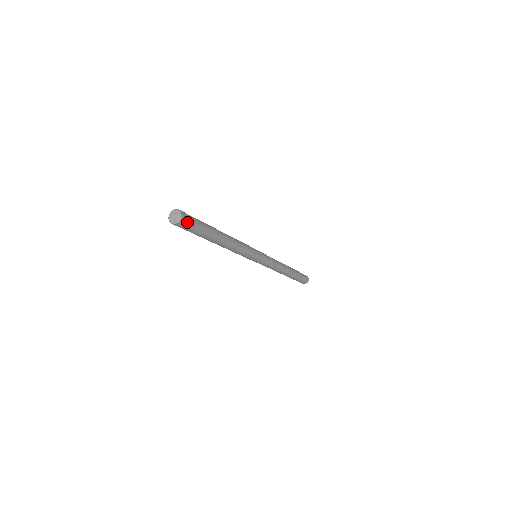
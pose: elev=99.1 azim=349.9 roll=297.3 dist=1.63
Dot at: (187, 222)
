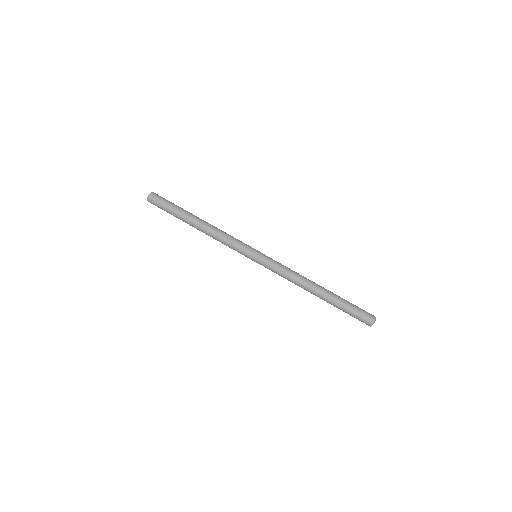
Dot at: (156, 198)
